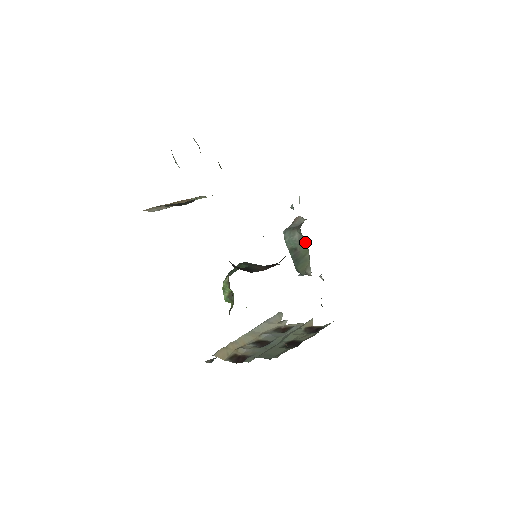
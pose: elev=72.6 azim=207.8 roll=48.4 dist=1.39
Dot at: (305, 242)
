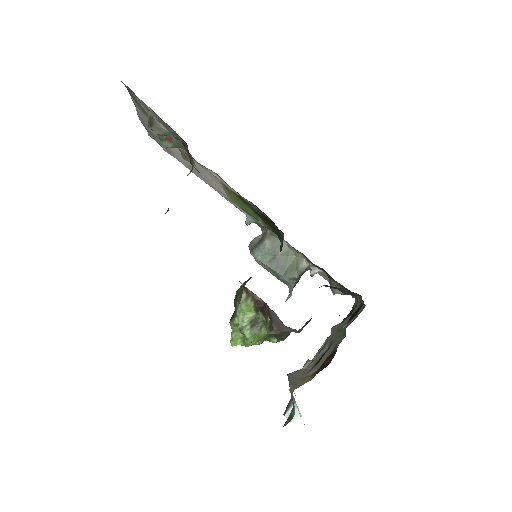
Dot at: occluded
